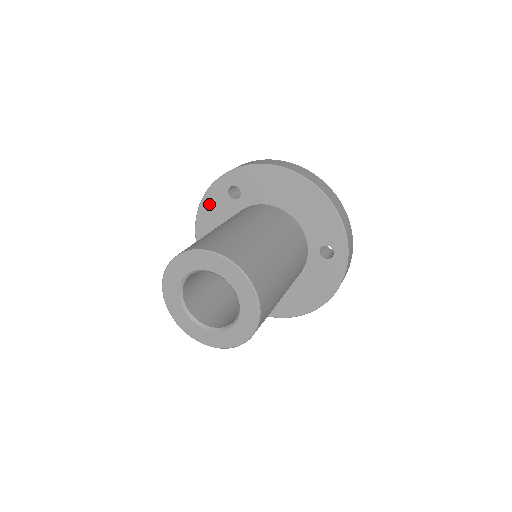
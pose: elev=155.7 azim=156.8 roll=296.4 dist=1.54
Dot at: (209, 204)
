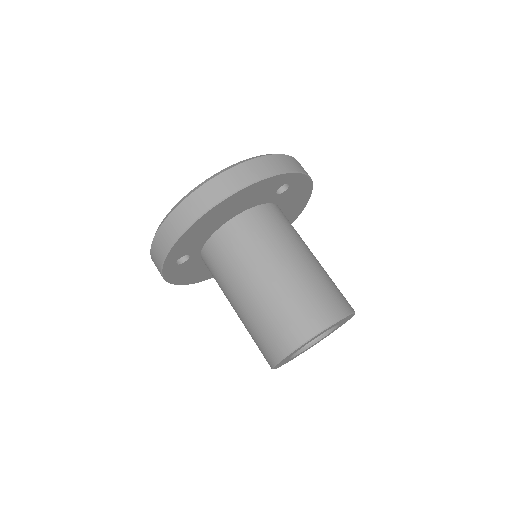
Dot at: (177, 277)
